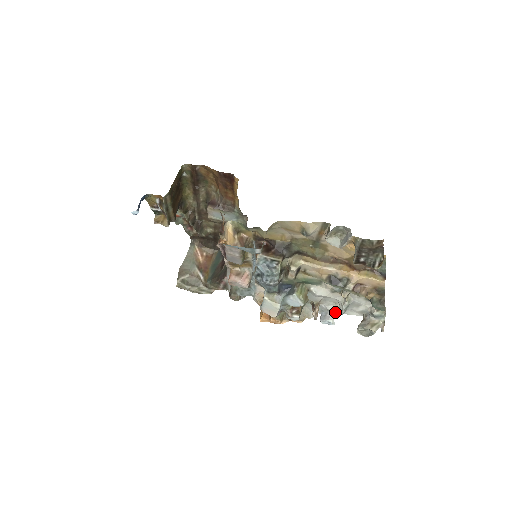
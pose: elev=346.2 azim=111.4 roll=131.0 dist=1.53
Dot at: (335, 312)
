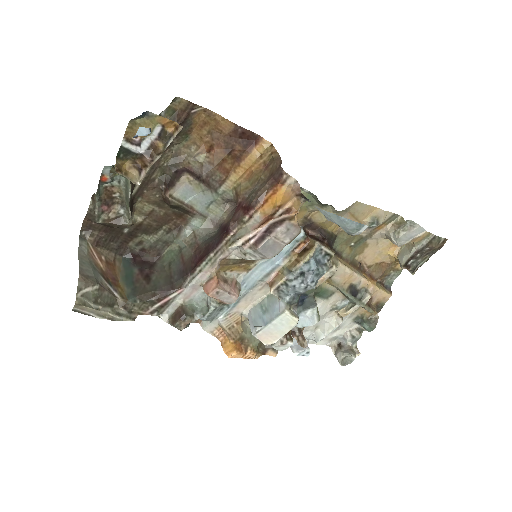
Dot at: (307, 340)
